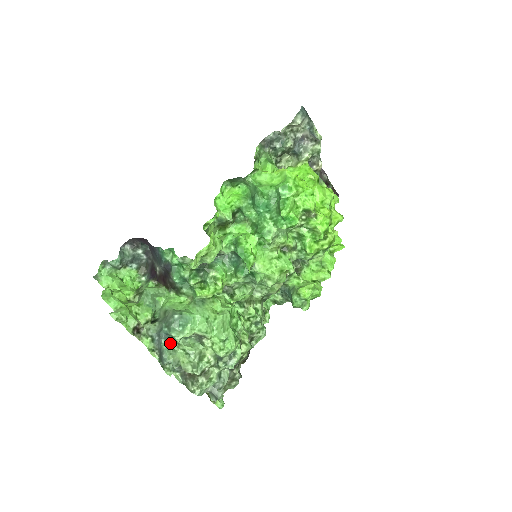
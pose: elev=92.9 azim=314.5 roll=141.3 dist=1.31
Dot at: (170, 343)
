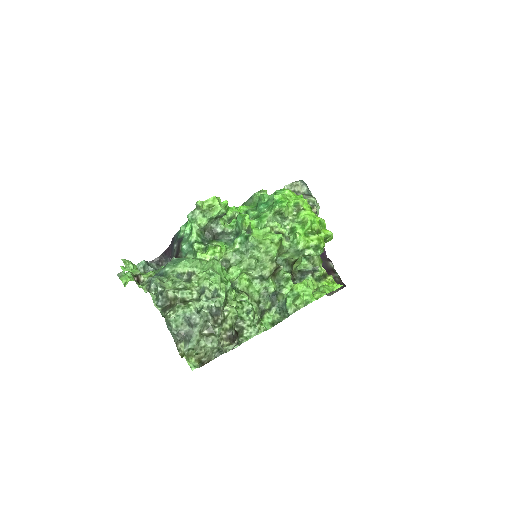
Dot at: (162, 278)
